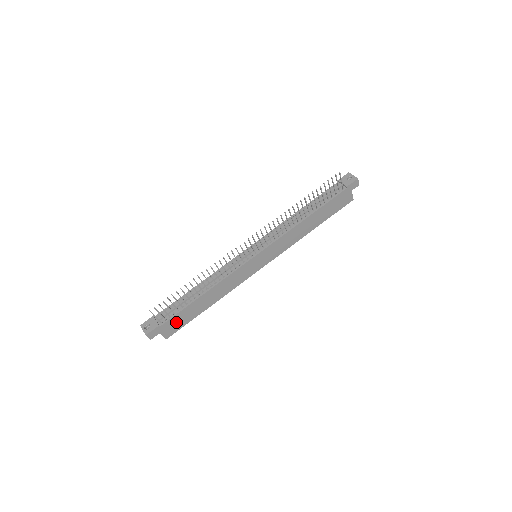
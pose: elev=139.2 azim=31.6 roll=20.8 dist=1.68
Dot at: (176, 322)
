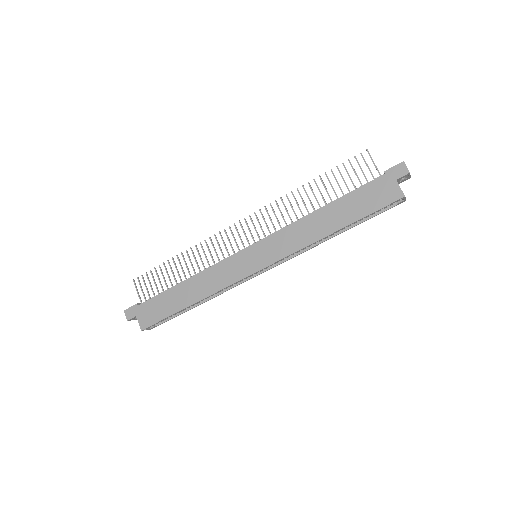
Dot at: (154, 309)
